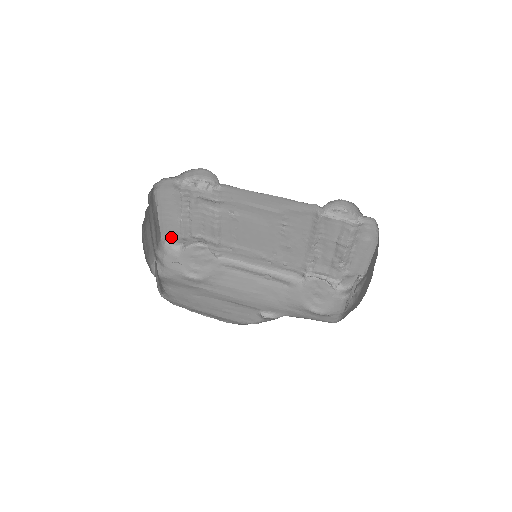
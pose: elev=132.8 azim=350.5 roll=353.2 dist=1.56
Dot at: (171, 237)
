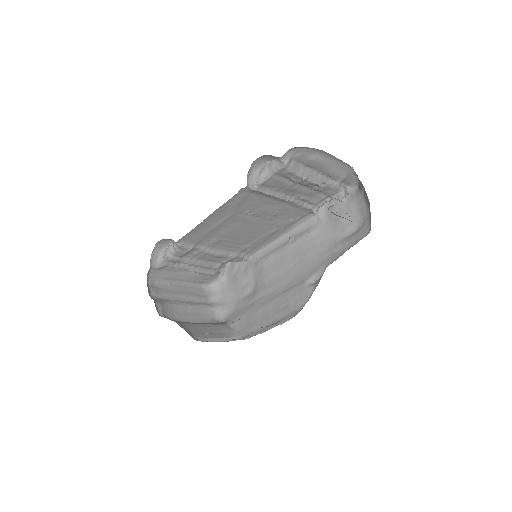
Dot at: (207, 280)
